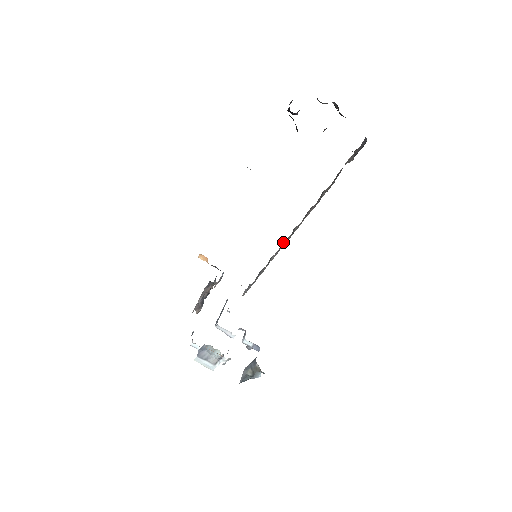
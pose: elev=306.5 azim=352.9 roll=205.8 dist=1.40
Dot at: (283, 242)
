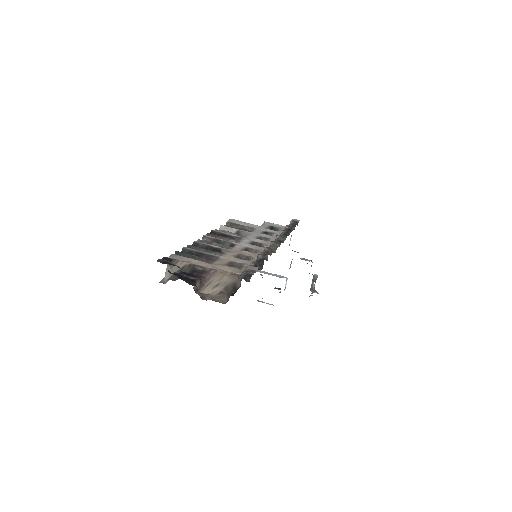
Dot at: occluded
